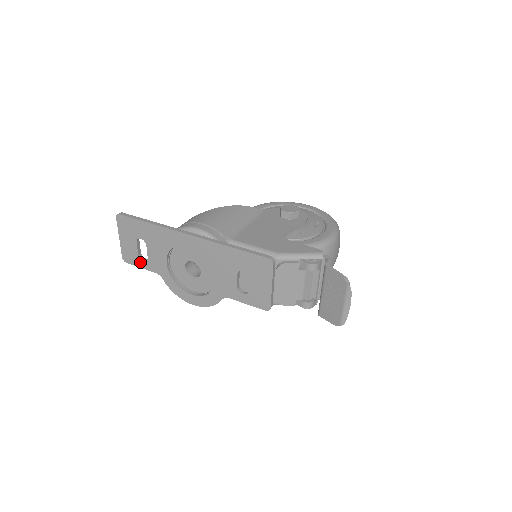
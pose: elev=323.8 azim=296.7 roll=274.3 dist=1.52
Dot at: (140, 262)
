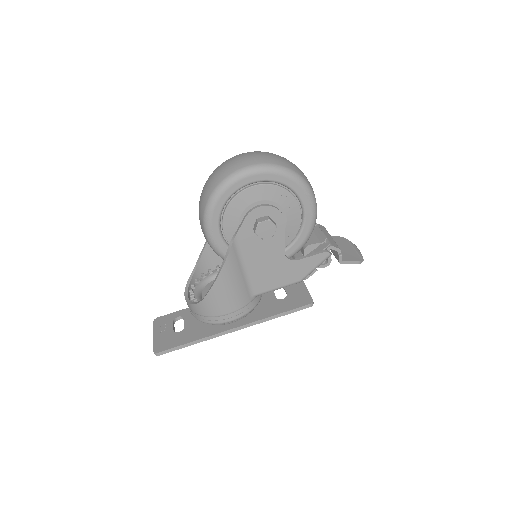
Dot at: (175, 319)
